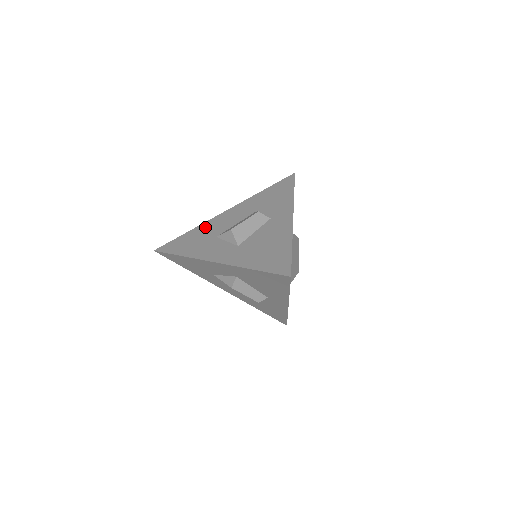
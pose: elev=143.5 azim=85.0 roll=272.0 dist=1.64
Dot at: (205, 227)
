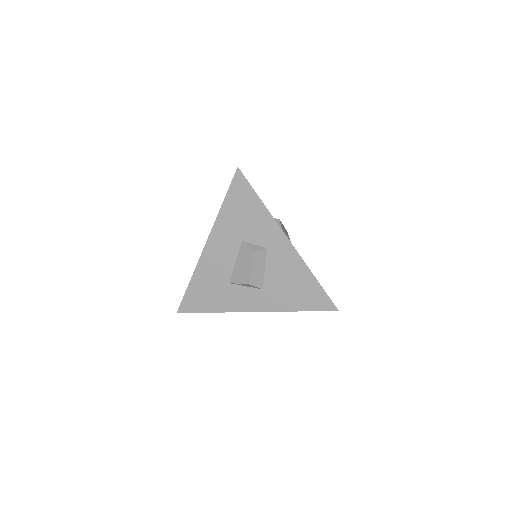
Dot at: (204, 273)
